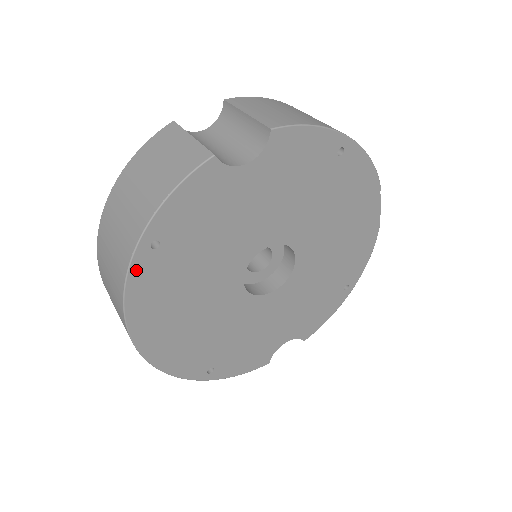
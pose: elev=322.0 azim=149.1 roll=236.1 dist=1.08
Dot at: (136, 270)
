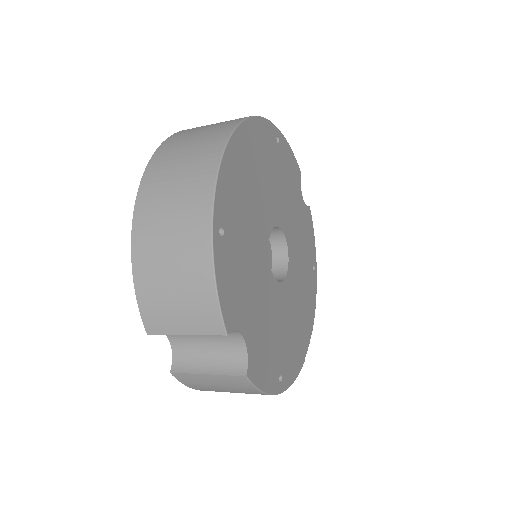
Dot at: (269, 126)
